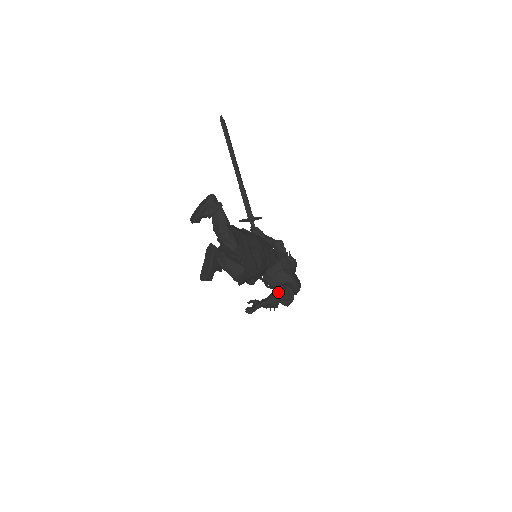
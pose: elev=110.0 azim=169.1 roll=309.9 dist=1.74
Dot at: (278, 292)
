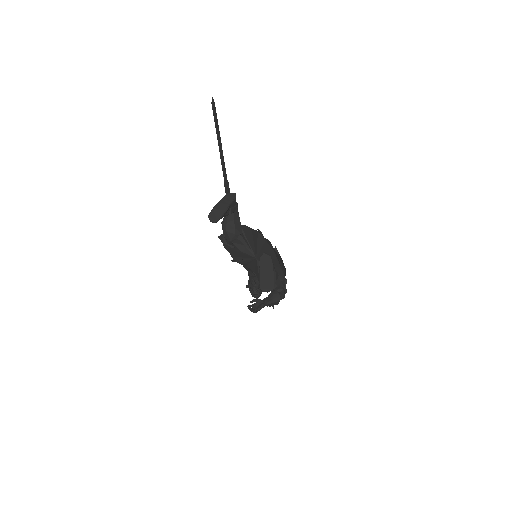
Dot at: occluded
